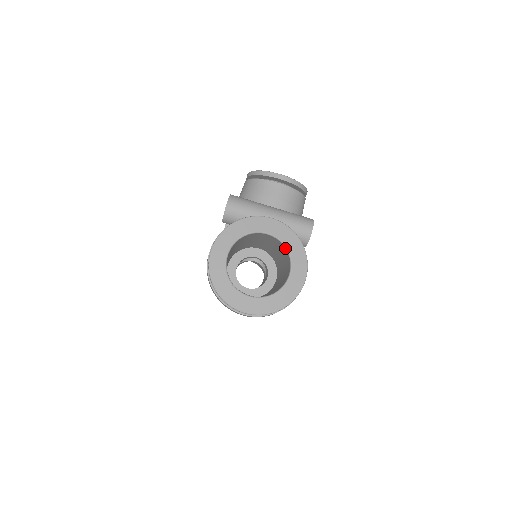
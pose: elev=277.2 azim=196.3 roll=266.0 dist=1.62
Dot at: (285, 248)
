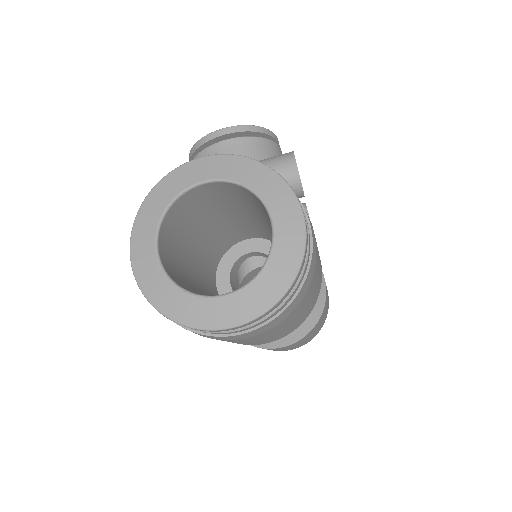
Dot at: (242, 188)
